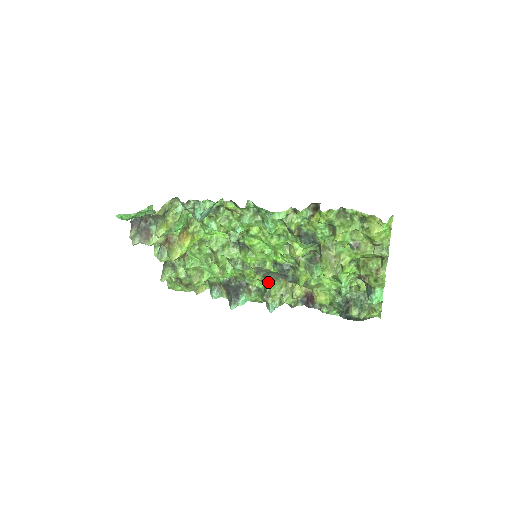
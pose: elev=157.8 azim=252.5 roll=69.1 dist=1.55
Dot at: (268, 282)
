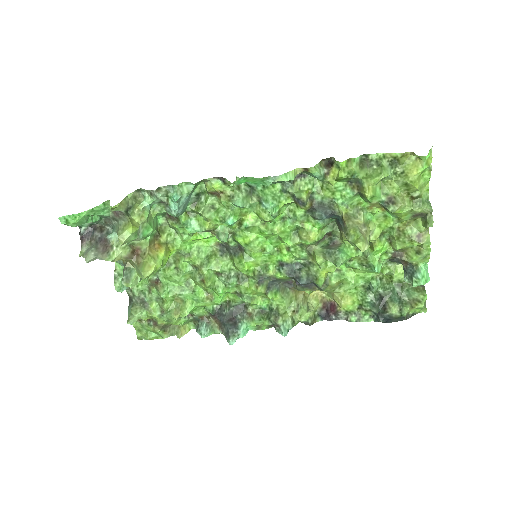
Dot at: (274, 295)
